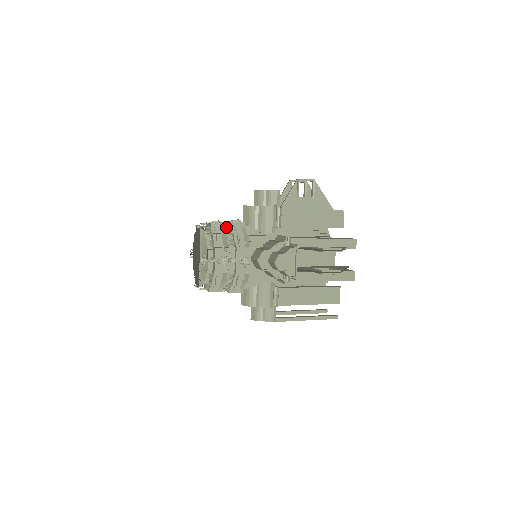
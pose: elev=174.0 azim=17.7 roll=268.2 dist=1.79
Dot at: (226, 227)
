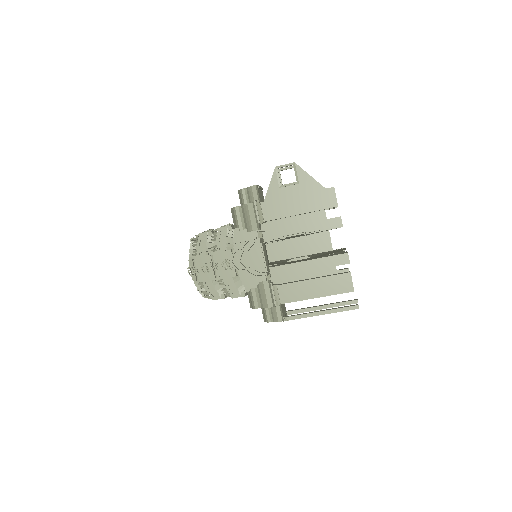
Dot at: (212, 234)
